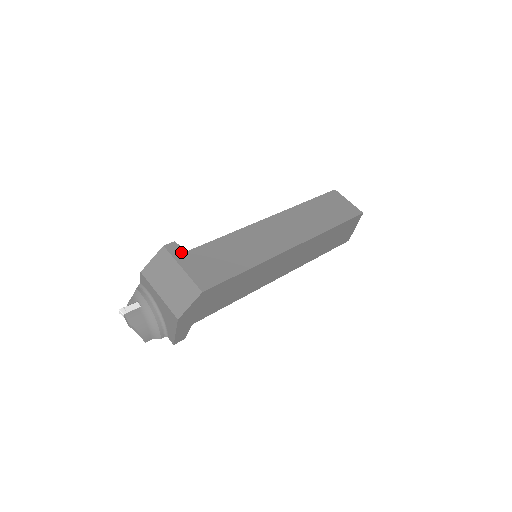
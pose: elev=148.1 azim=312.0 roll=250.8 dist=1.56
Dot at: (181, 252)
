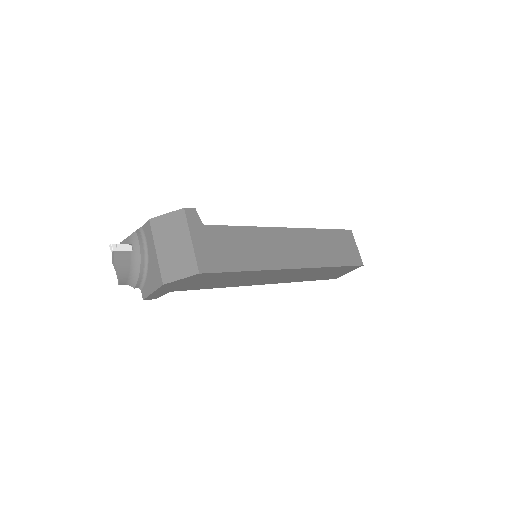
Dot at: (197, 223)
